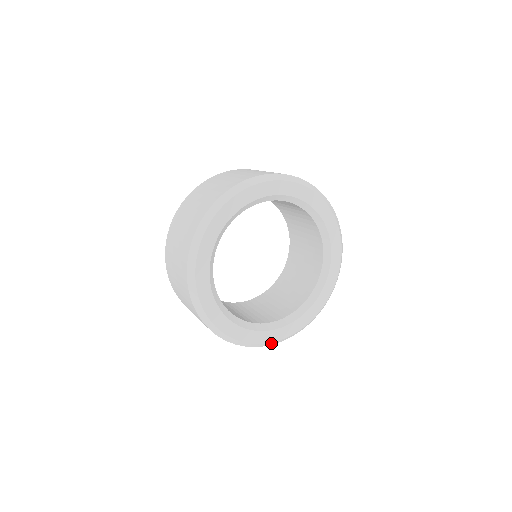
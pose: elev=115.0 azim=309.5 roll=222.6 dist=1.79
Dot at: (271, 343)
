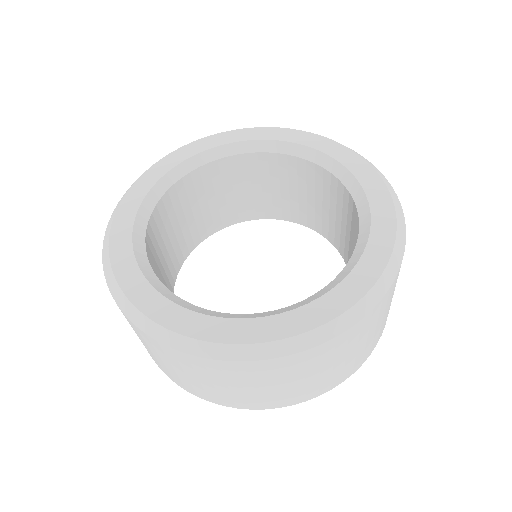
Dot at: (298, 341)
